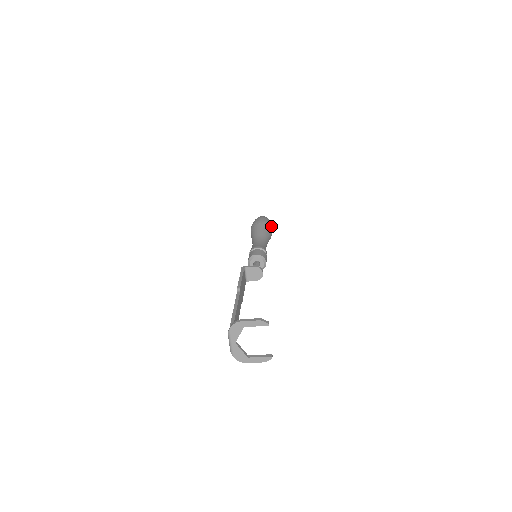
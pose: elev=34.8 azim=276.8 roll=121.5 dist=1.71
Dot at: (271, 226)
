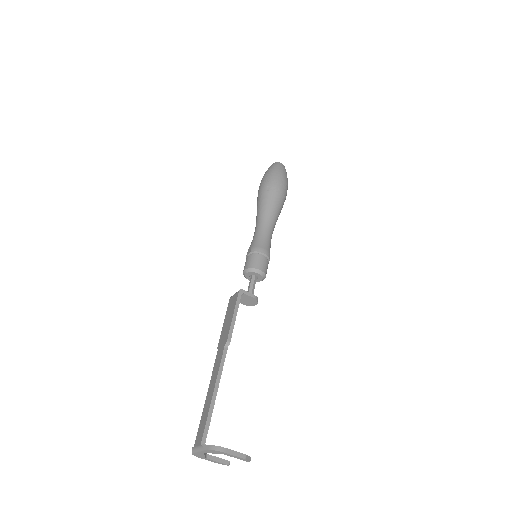
Dot at: occluded
